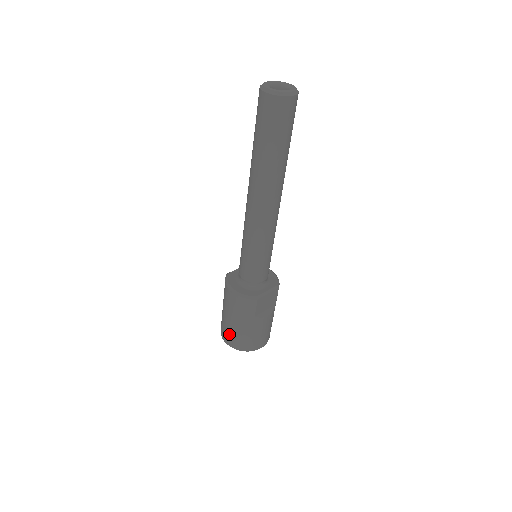
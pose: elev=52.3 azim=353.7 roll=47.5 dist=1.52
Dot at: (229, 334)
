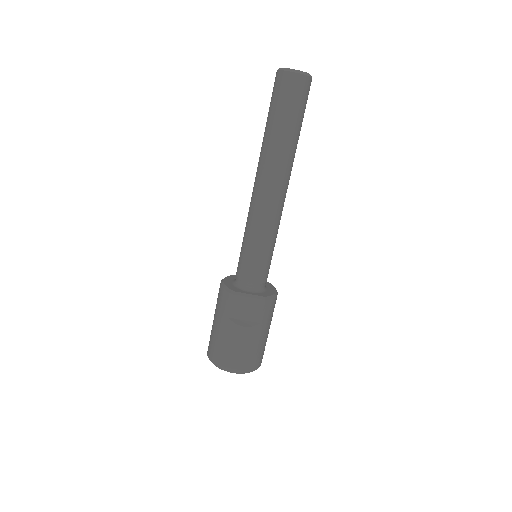
Dot at: (210, 338)
